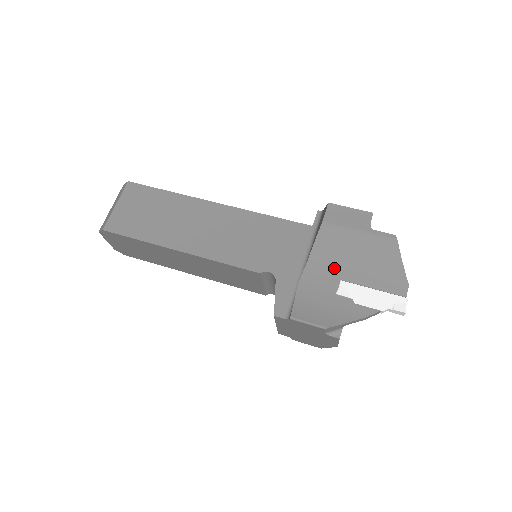
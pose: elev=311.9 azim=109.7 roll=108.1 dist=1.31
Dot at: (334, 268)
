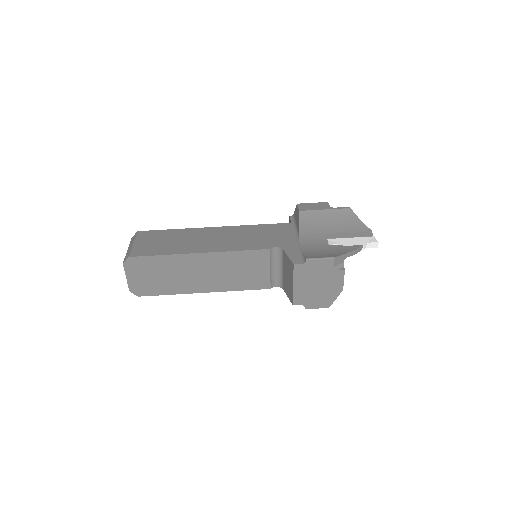
Dot at: (319, 234)
